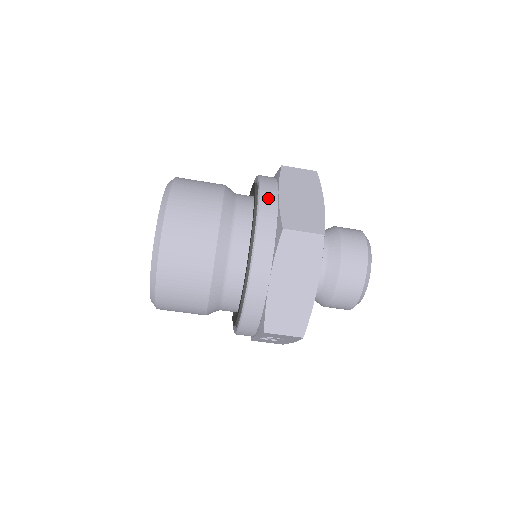
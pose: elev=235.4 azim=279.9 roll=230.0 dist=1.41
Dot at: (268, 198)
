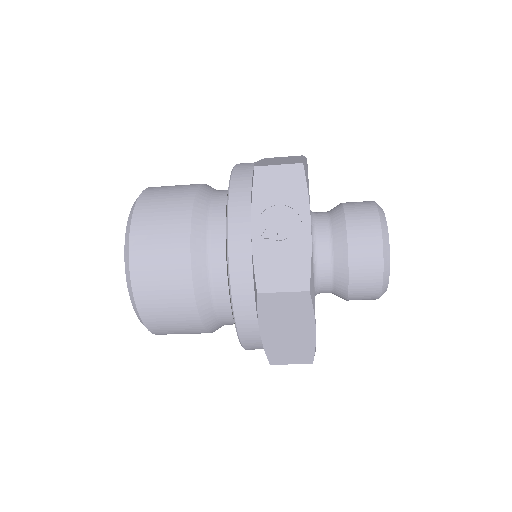
Dot at: (249, 339)
